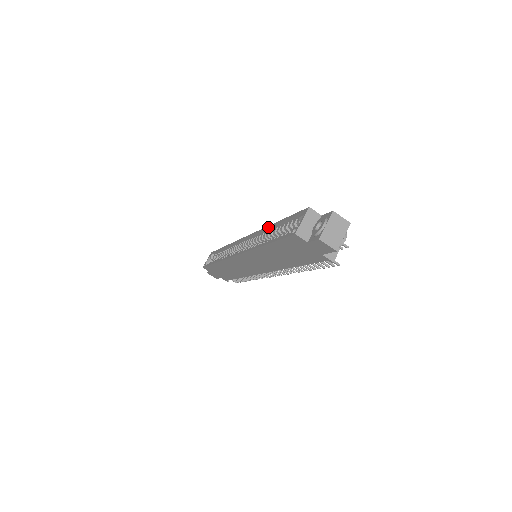
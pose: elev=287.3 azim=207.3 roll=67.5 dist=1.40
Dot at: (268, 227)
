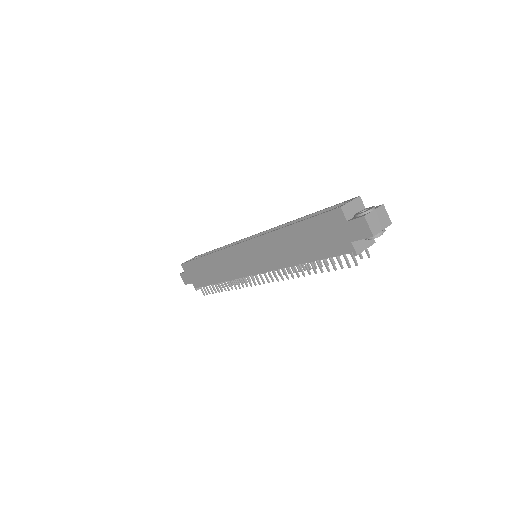
Dot at: (294, 220)
